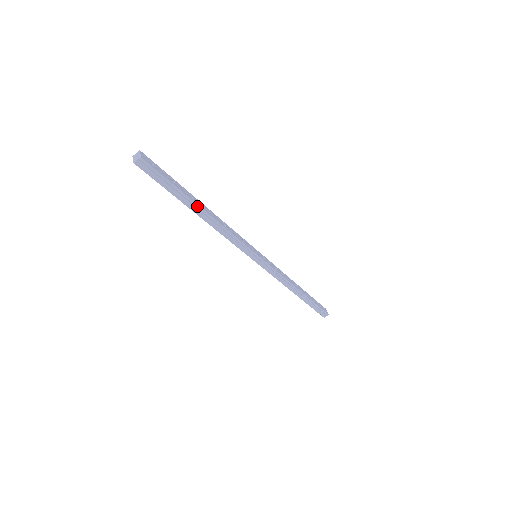
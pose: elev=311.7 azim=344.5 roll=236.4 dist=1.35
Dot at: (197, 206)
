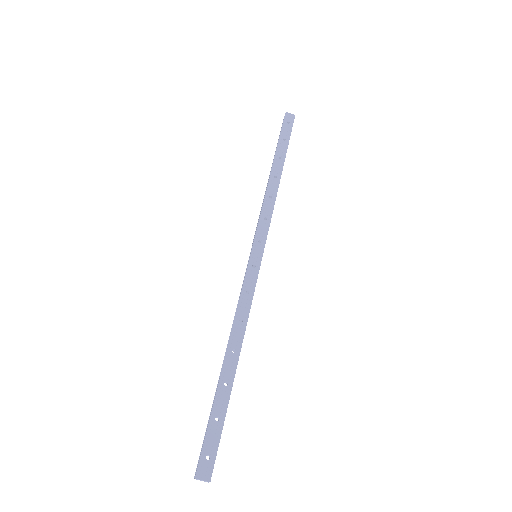
Dot at: (234, 377)
